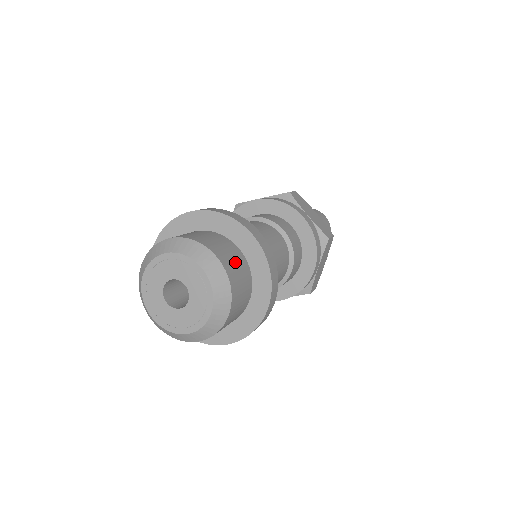
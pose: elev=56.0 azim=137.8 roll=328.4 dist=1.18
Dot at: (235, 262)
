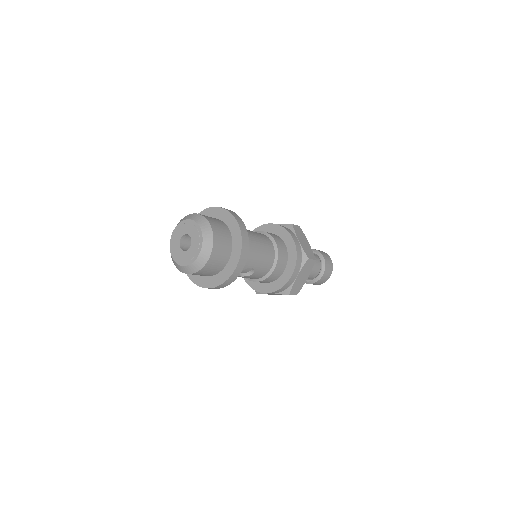
Dot at: (223, 235)
